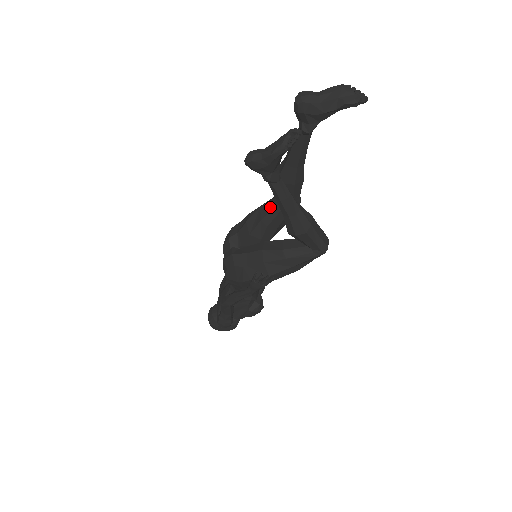
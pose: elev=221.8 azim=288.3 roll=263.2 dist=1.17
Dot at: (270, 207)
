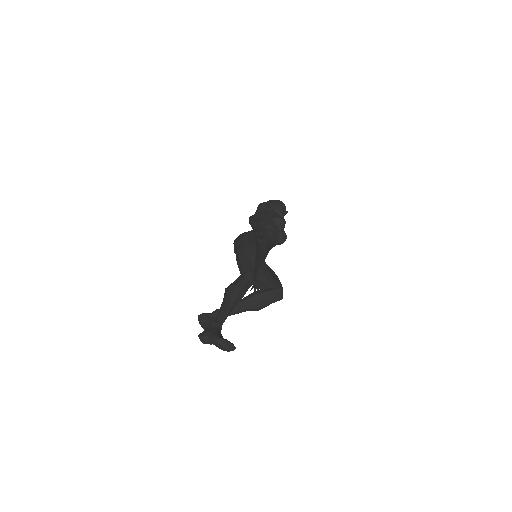
Dot at: occluded
